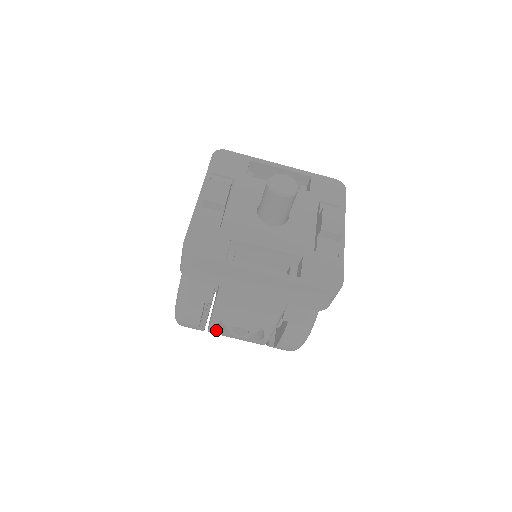
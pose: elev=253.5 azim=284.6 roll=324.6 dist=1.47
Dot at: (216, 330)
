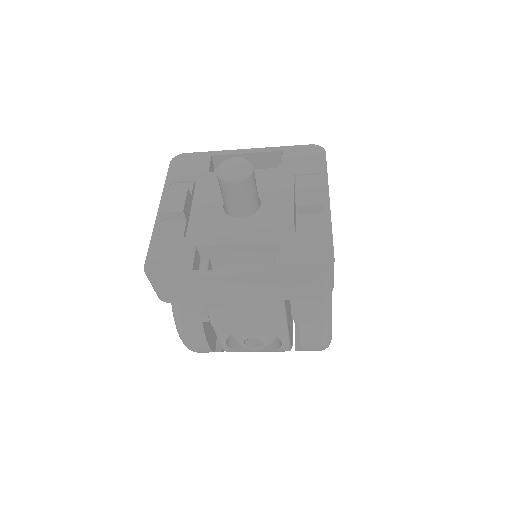
Dot at: (230, 348)
